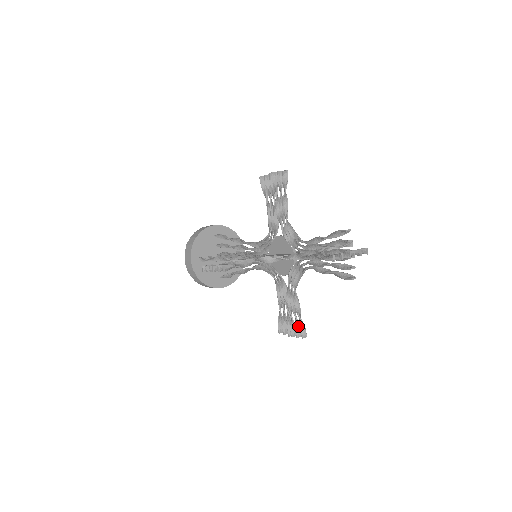
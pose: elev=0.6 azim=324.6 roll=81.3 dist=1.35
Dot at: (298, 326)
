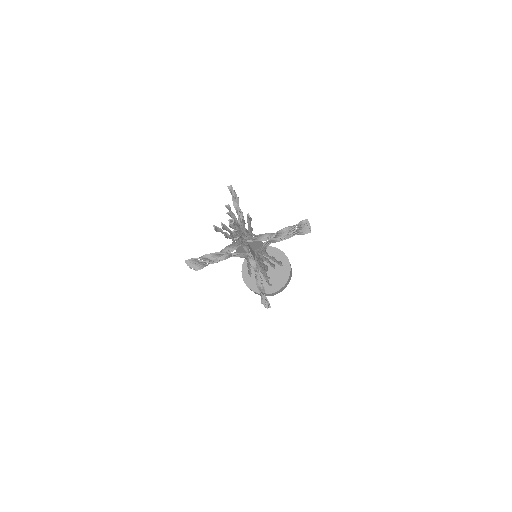
Dot at: occluded
